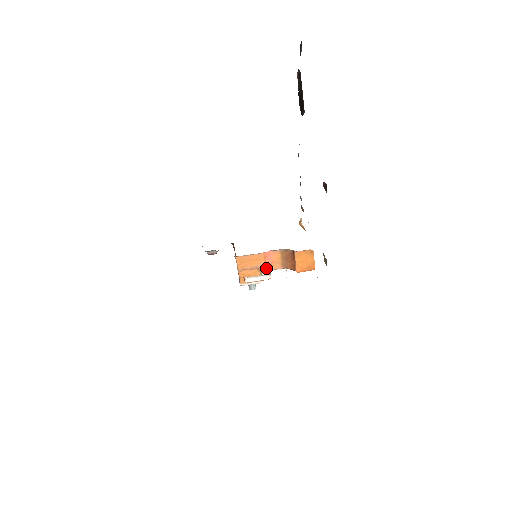
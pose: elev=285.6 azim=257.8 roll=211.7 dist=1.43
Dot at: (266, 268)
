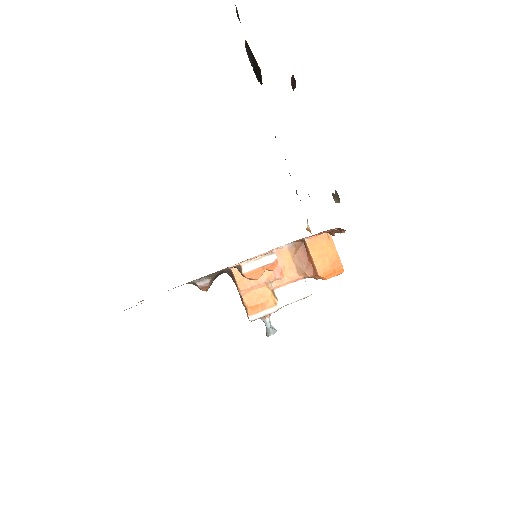
Dot at: (277, 282)
